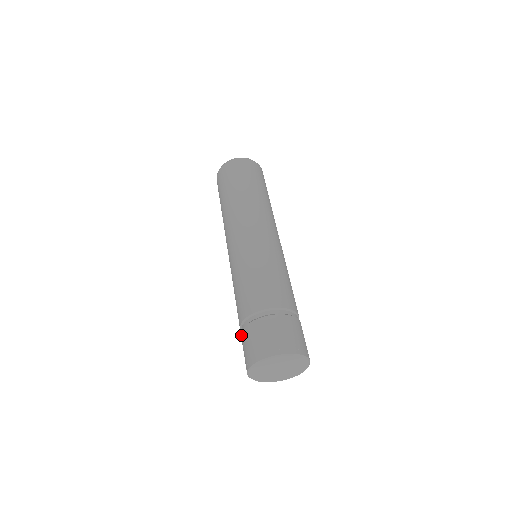
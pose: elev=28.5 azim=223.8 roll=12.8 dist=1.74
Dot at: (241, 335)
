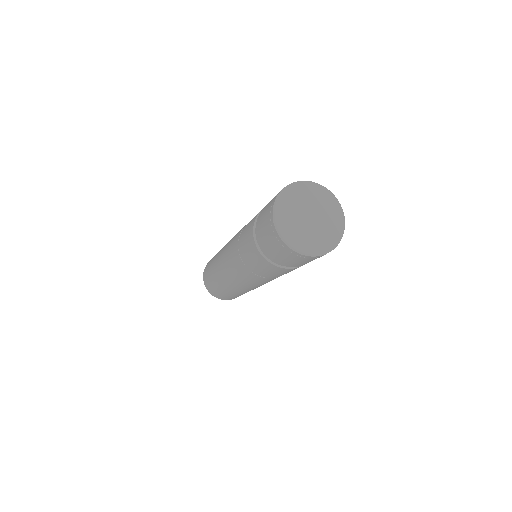
Dot at: (261, 247)
